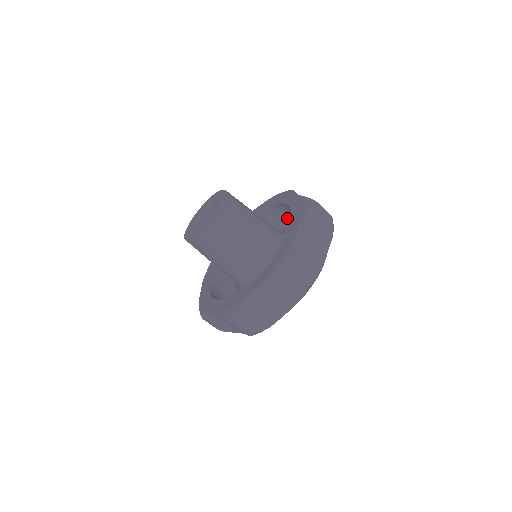
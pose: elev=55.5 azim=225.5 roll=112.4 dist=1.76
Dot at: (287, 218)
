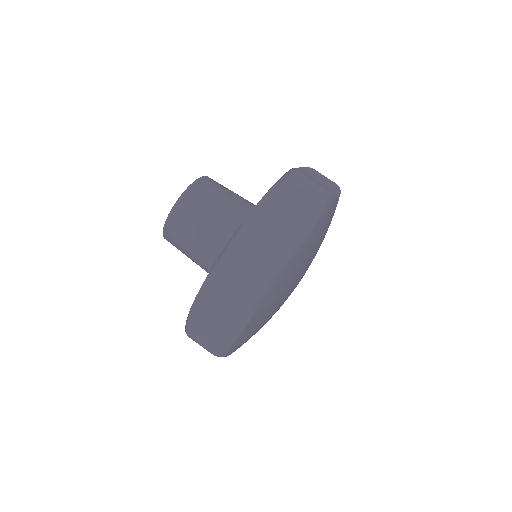
Dot at: occluded
